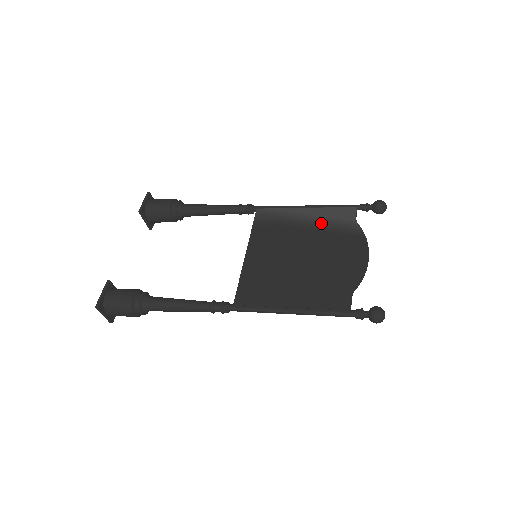
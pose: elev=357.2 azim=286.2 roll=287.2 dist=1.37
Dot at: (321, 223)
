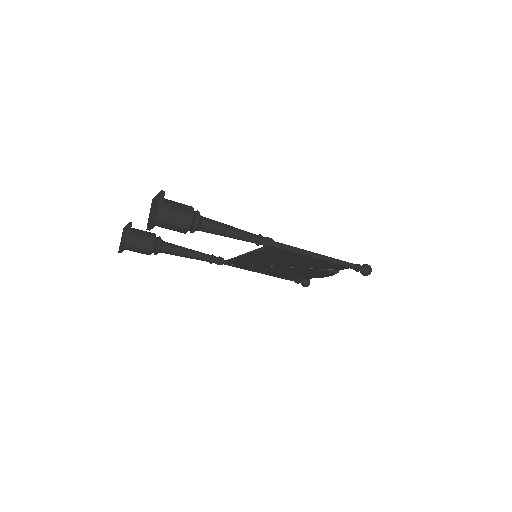
Dot at: occluded
